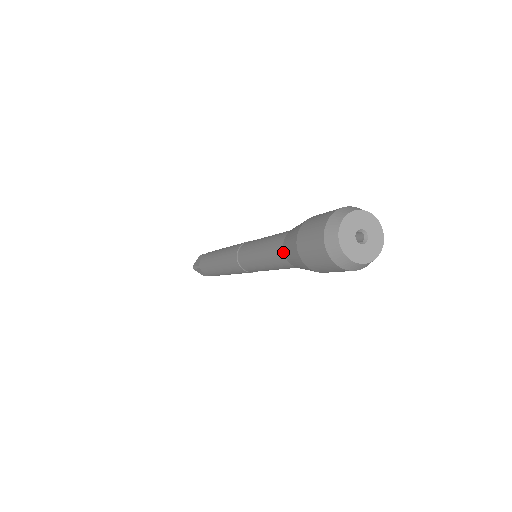
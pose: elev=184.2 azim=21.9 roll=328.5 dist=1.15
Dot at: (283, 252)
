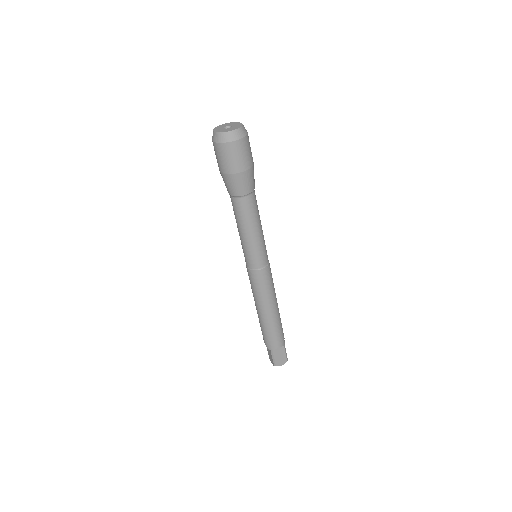
Dot at: (237, 198)
